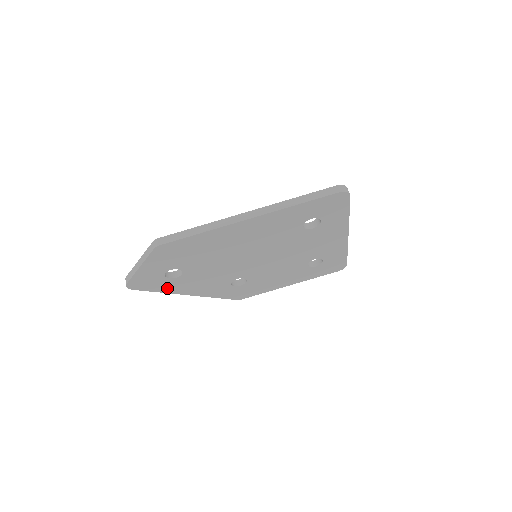
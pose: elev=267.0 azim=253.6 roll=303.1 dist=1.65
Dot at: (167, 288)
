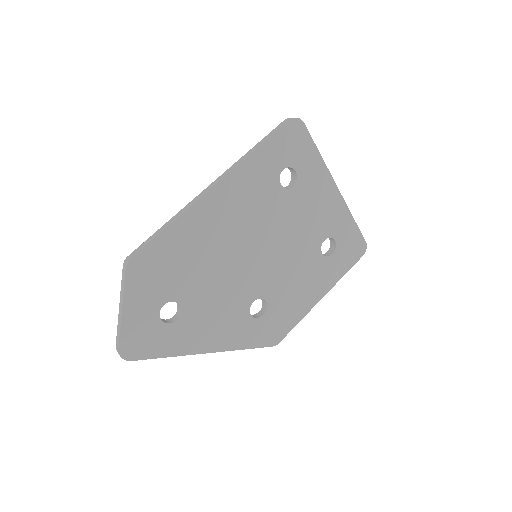
Dot at: (174, 346)
